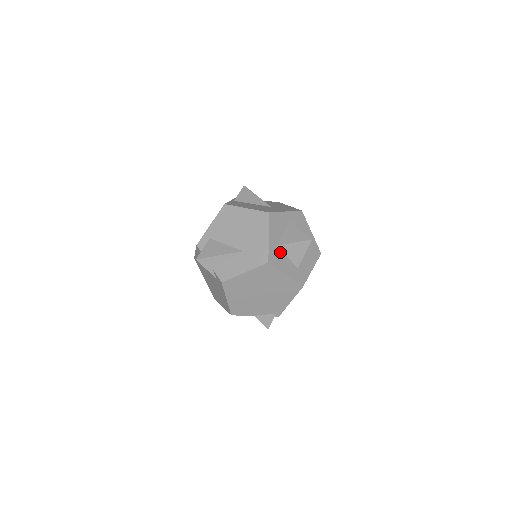
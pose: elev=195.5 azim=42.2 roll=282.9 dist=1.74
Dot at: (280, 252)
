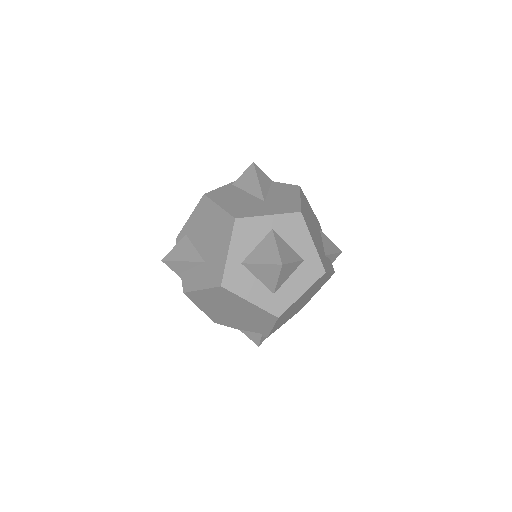
Dot at: (245, 272)
